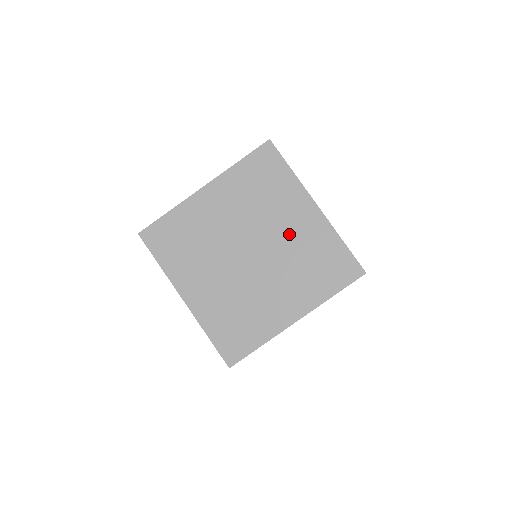
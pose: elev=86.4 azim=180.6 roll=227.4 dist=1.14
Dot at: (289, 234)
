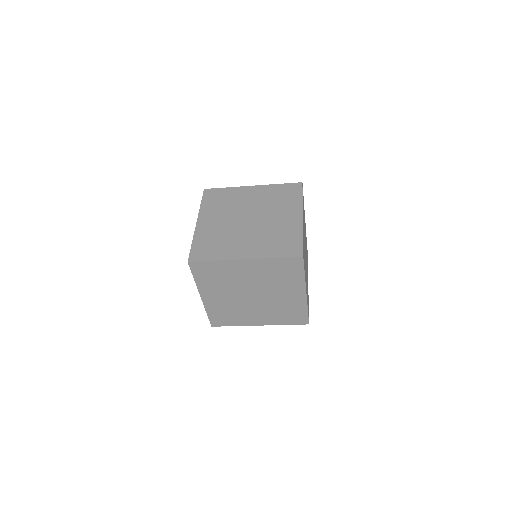
Dot at: (277, 221)
